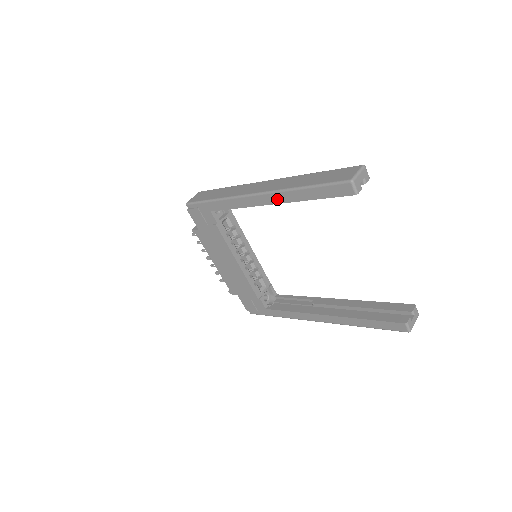
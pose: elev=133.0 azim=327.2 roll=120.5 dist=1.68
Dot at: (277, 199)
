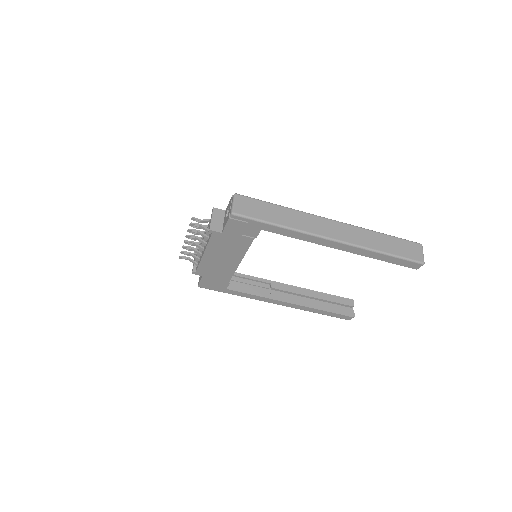
Dot at: (352, 250)
